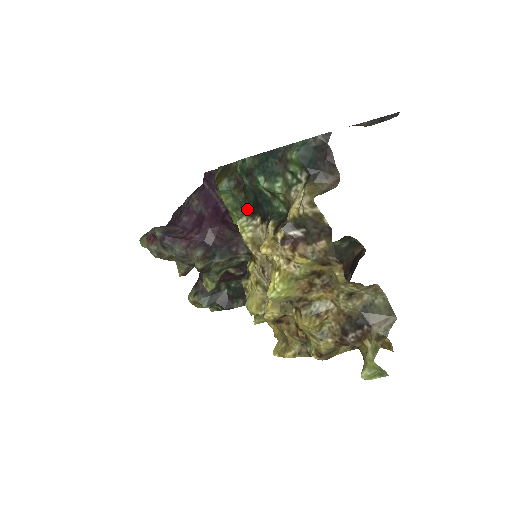
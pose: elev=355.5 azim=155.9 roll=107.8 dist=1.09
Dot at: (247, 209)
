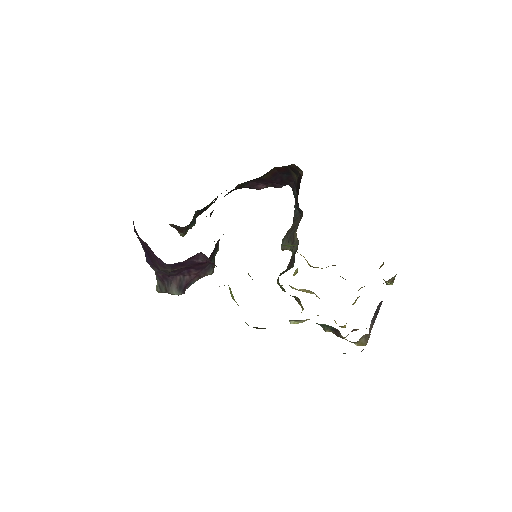
Dot at: (291, 320)
